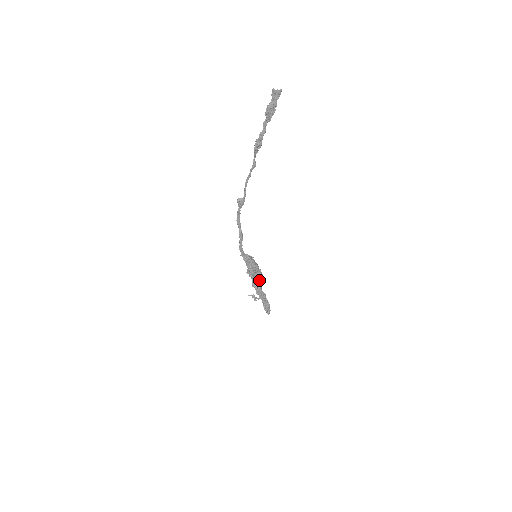
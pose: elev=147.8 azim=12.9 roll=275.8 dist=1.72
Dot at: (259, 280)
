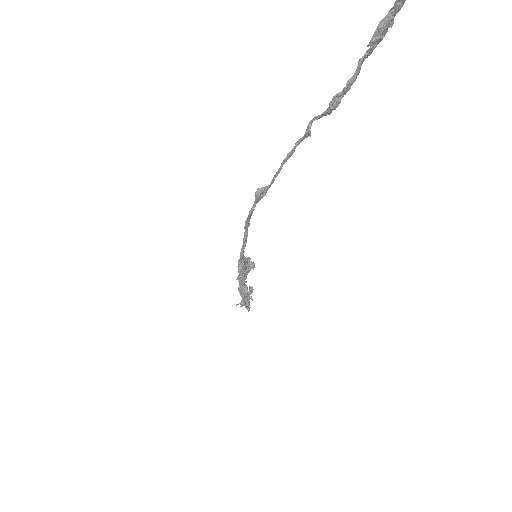
Dot at: (244, 278)
